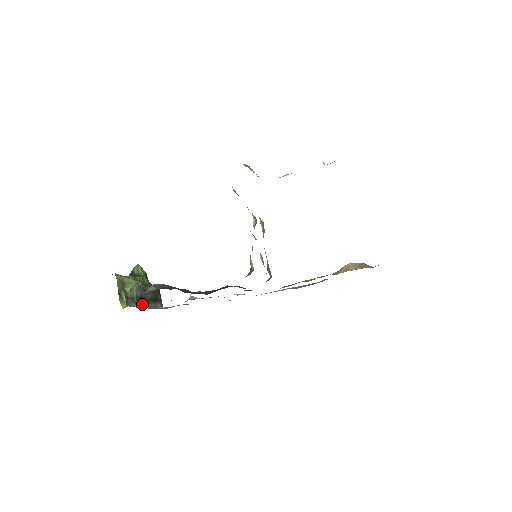
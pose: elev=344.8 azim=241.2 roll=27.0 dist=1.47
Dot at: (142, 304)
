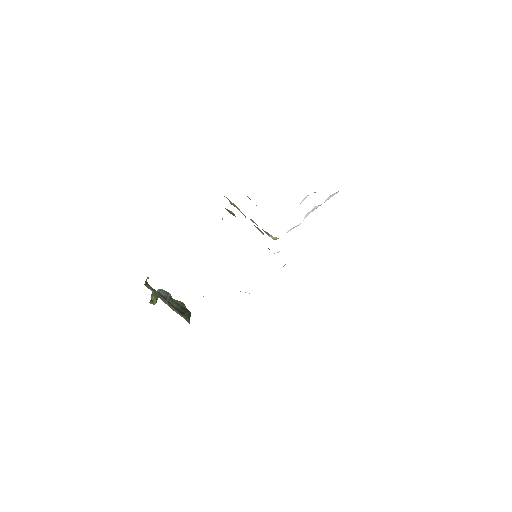
Dot at: (163, 300)
